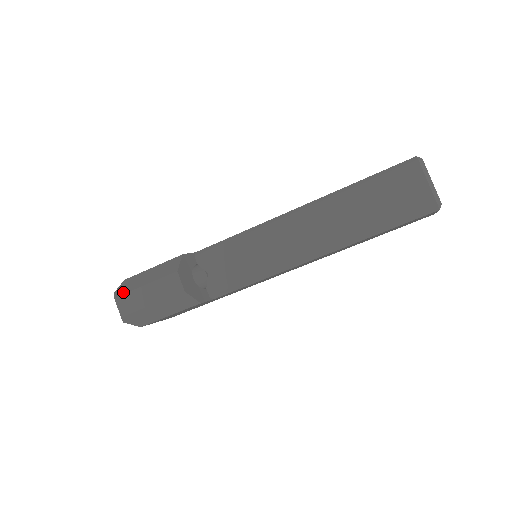
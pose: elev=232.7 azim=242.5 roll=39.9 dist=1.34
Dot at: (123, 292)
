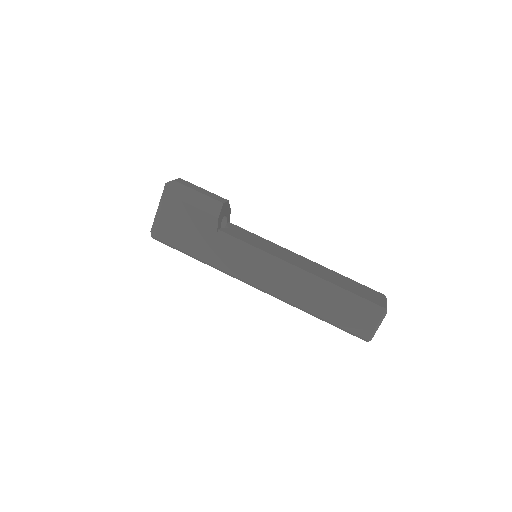
Dot at: (186, 181)
